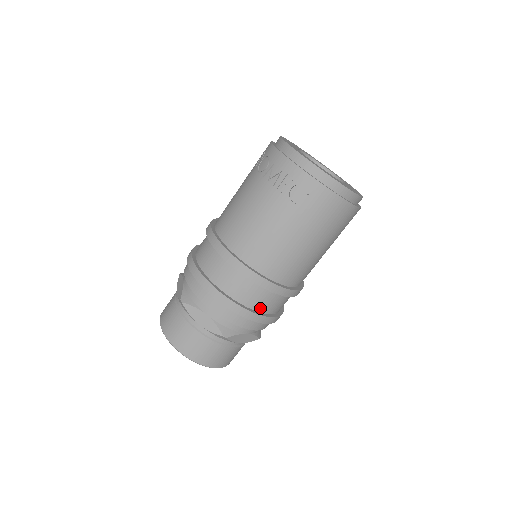
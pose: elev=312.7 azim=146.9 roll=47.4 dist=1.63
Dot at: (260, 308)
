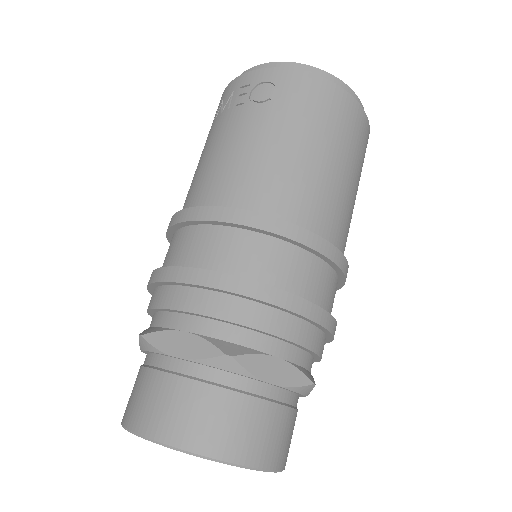
Dot at: (276, 281)
